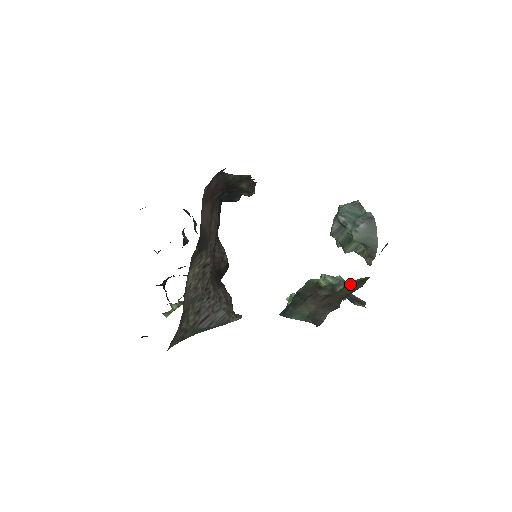
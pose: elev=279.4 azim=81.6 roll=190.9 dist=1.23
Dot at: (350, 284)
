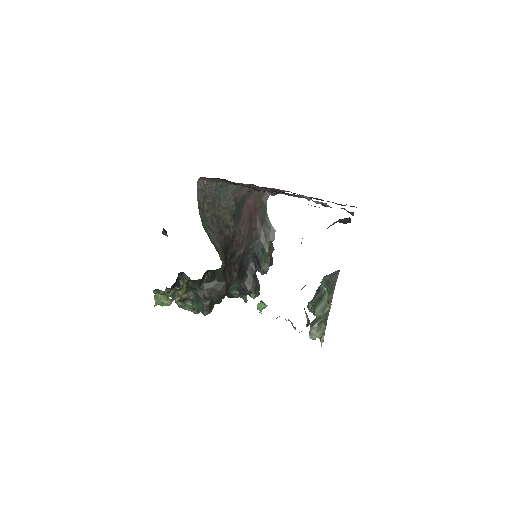
Dot at: occluded
